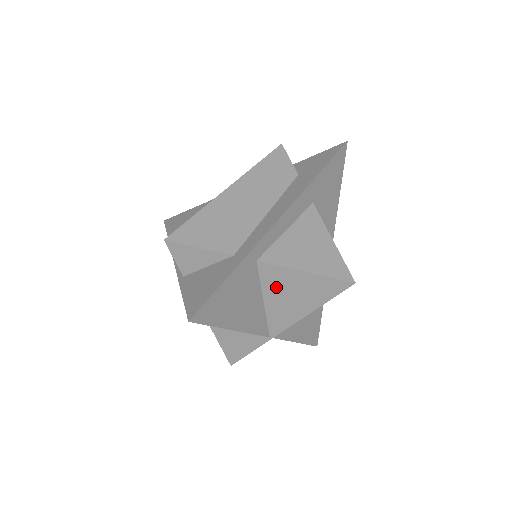
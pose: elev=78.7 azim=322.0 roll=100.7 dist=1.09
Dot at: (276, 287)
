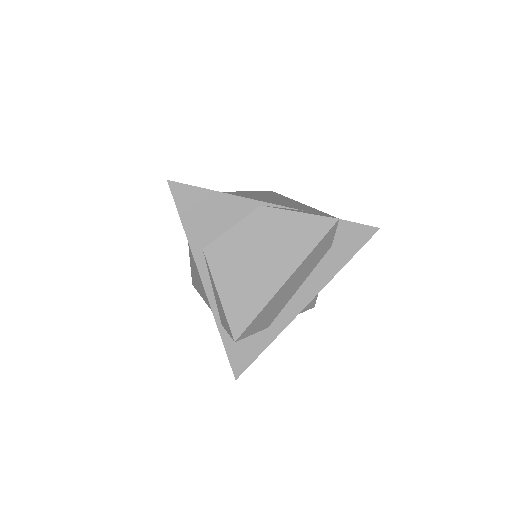
Dot at: occluded
